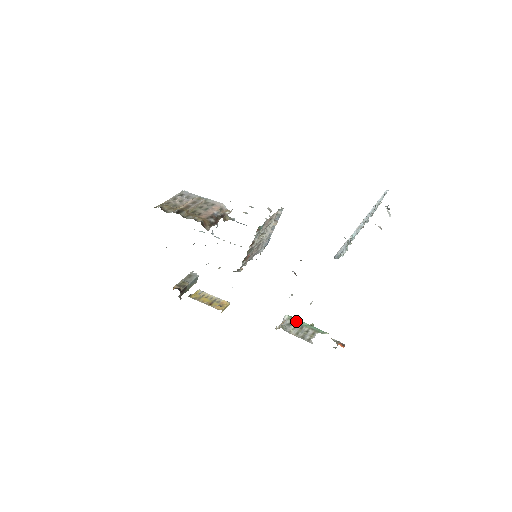
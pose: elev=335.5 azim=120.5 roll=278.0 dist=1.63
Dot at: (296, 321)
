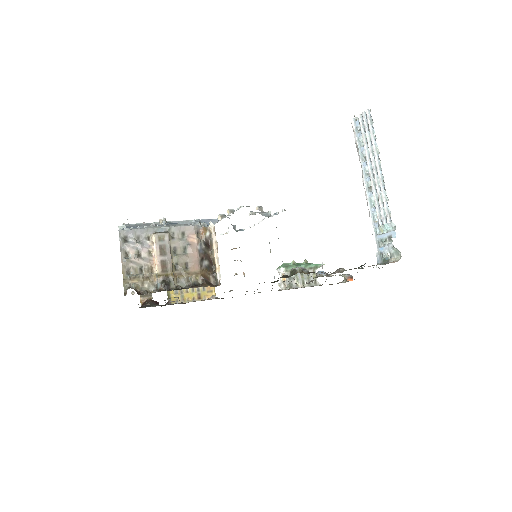
Dot at: occluded
